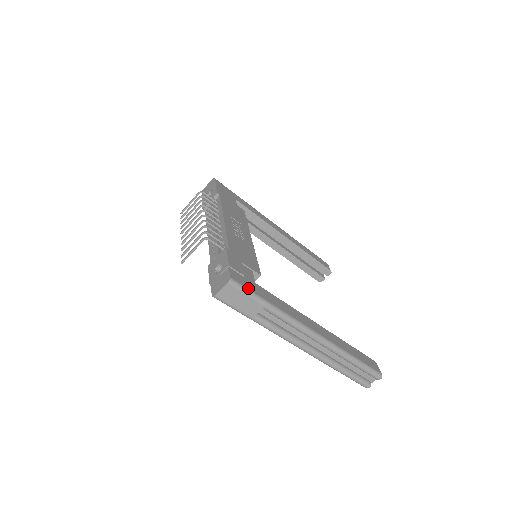
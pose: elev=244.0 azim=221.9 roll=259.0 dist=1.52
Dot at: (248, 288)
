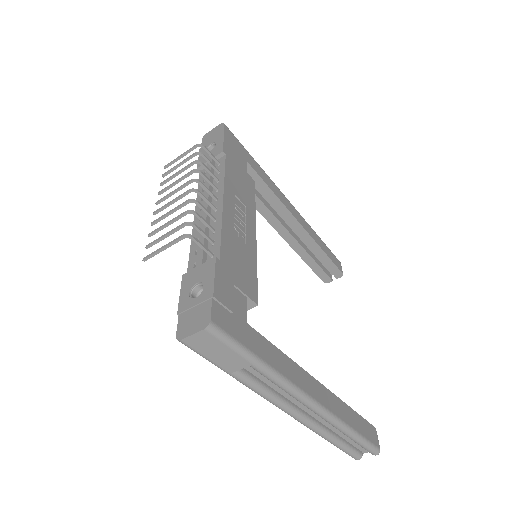
Dot at: (234, 337)
